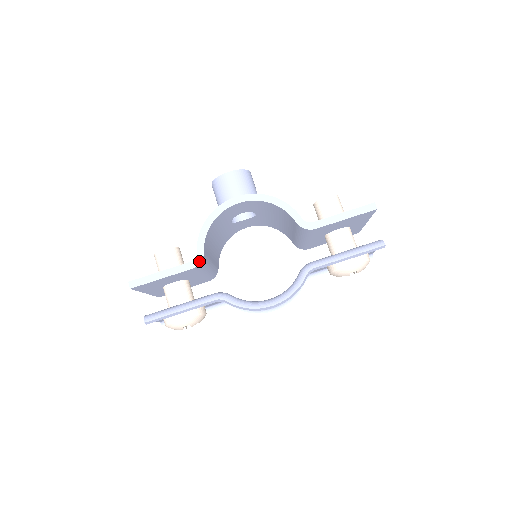
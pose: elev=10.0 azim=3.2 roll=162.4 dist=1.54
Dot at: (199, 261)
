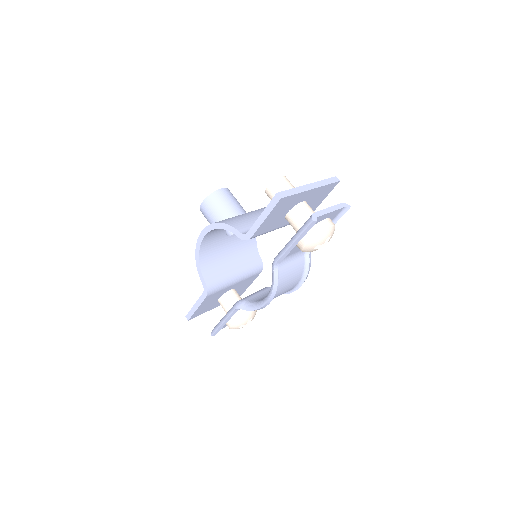
Dot at: (206, 290)
